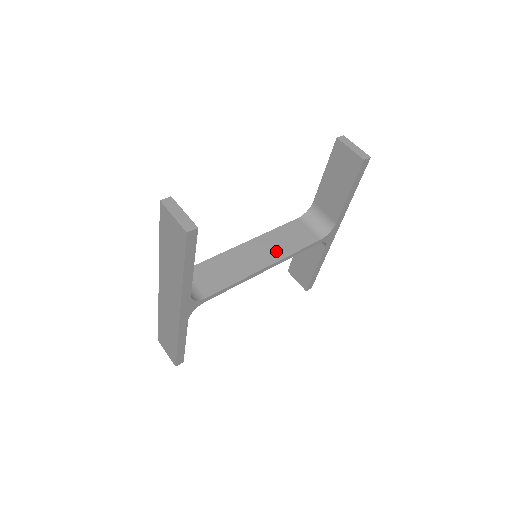
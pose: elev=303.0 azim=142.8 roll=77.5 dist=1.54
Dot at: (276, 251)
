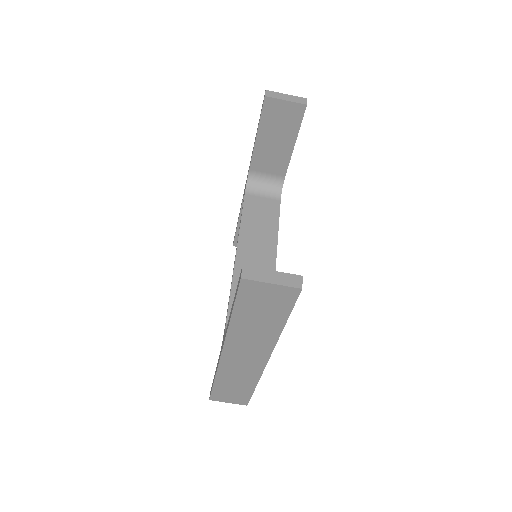
Dot at: (266, 238)
